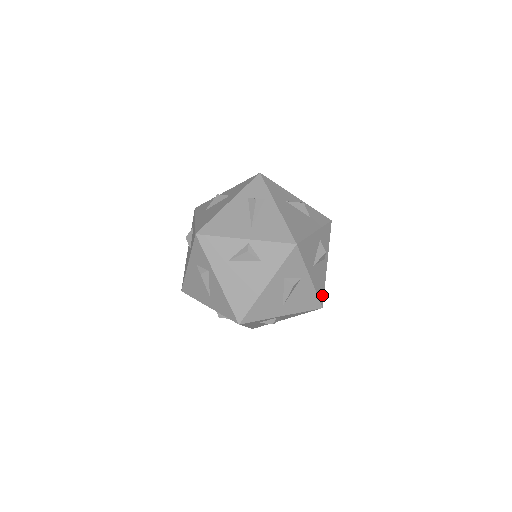
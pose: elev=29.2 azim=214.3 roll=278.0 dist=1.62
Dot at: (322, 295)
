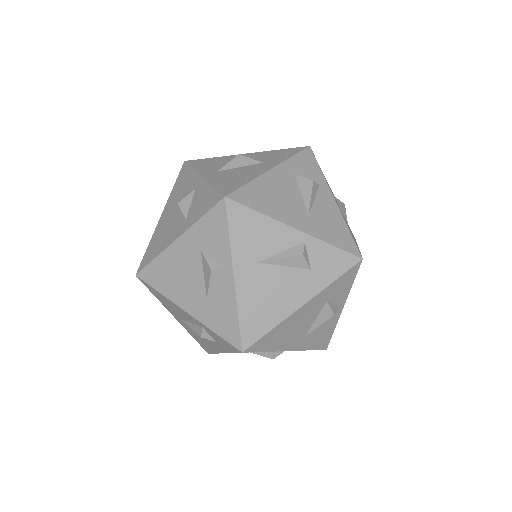
Dot at: occluded
